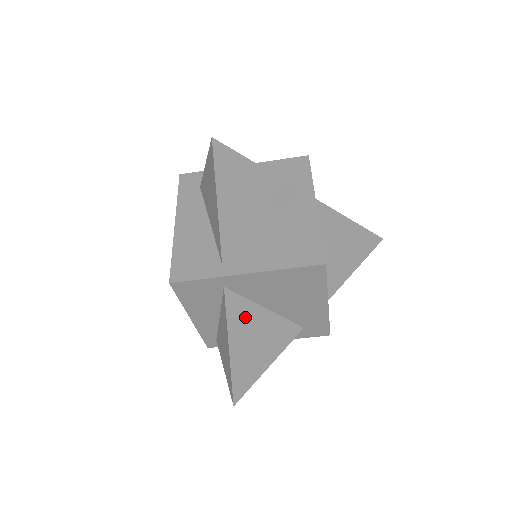
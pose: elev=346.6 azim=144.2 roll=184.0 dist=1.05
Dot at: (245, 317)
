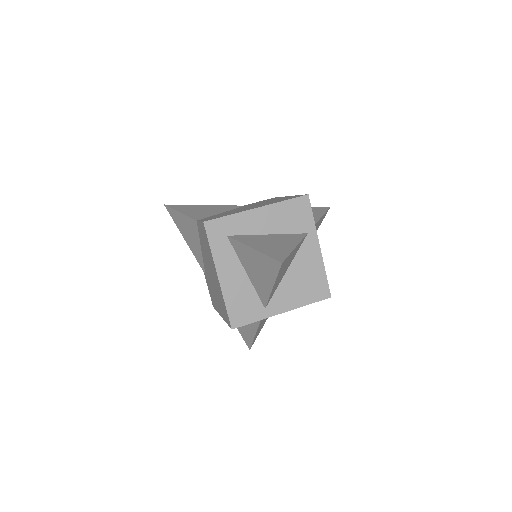
Dot at: occluded
